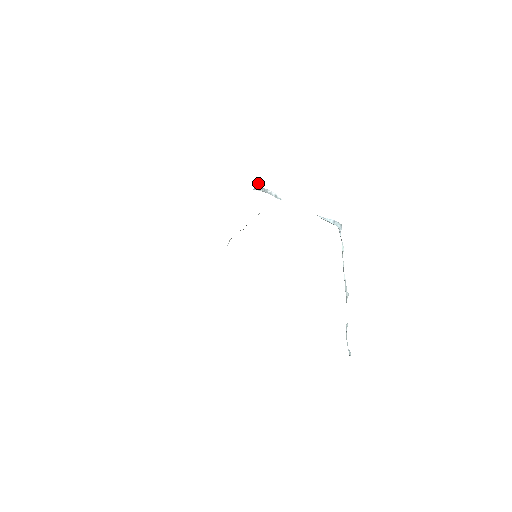
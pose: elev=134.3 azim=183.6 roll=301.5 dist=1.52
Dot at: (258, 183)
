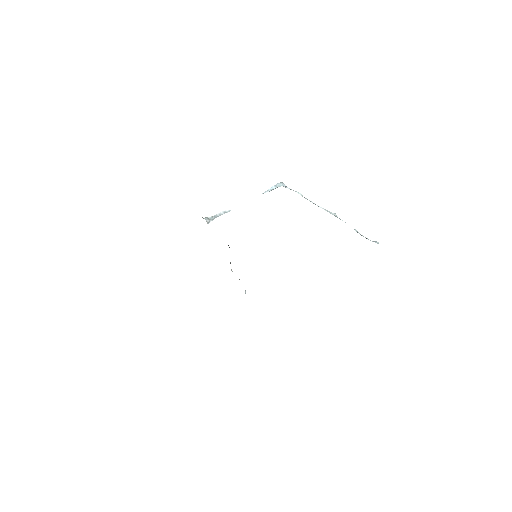
Dot at: (206, 218)
